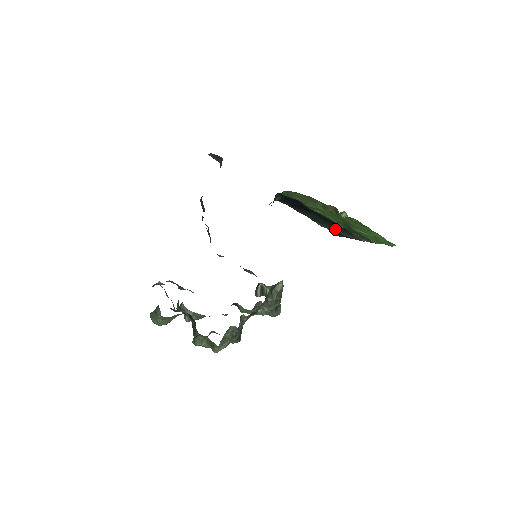
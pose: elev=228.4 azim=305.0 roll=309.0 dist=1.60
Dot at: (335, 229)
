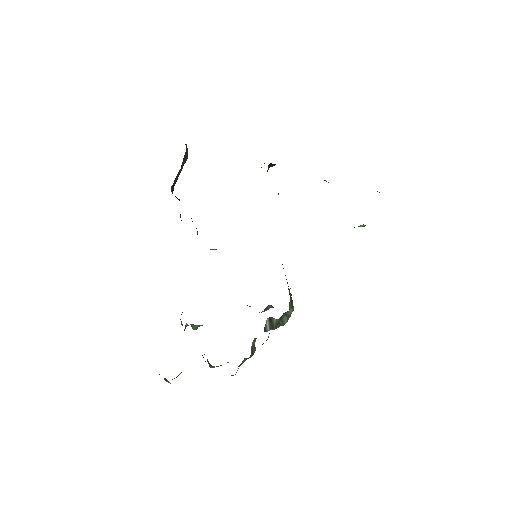
Dot at: occluded
